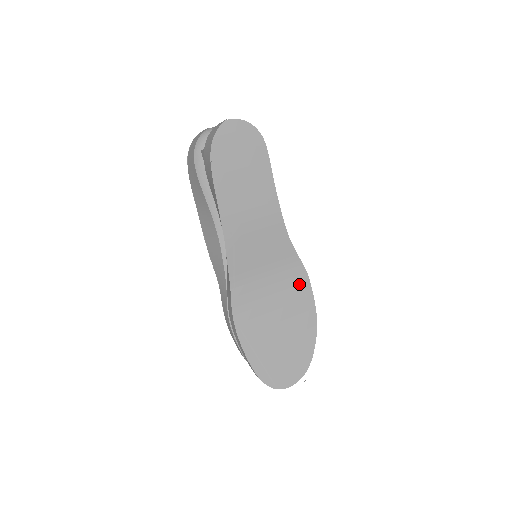
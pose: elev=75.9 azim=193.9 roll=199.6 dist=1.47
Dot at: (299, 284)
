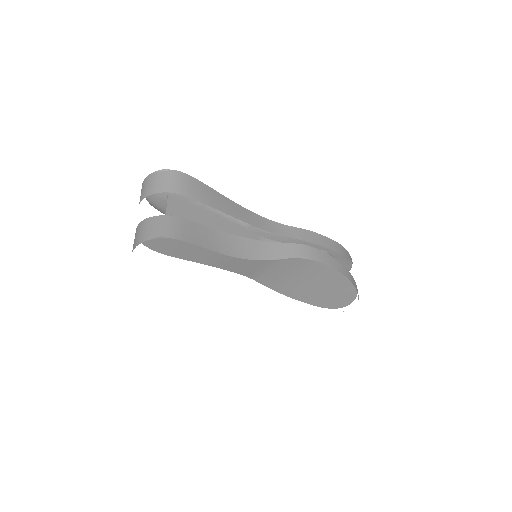
Dot at: occluded
